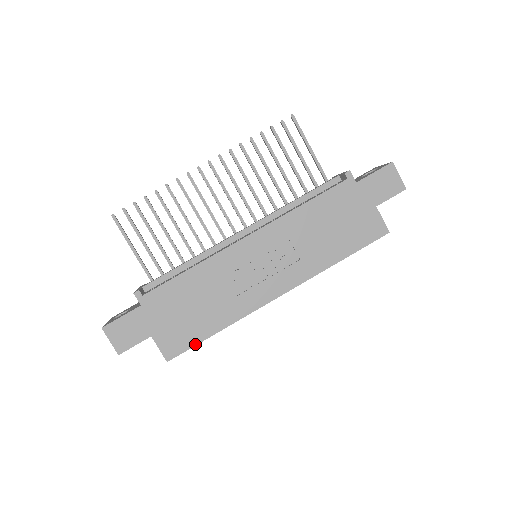
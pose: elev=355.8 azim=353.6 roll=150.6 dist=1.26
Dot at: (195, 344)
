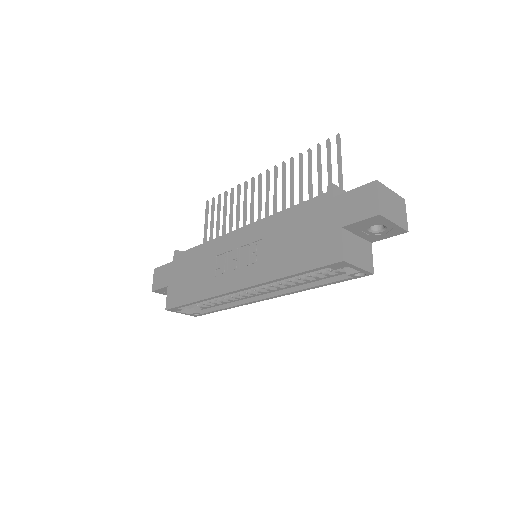
Dot at: (181, 304)
